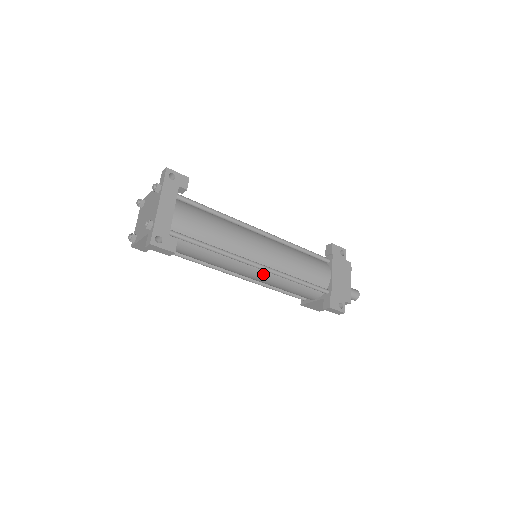
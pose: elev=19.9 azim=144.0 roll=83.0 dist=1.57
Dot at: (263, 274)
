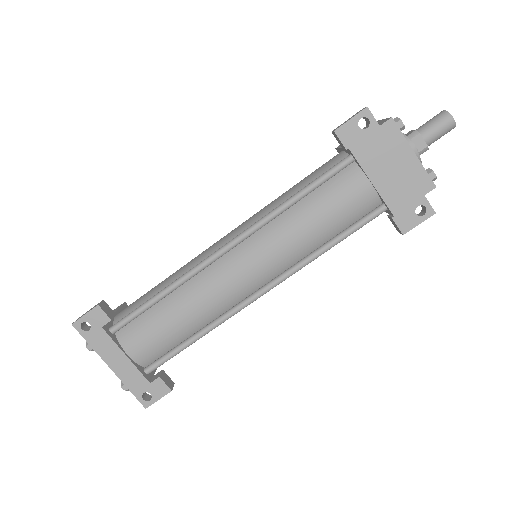
Dot at: occluded
